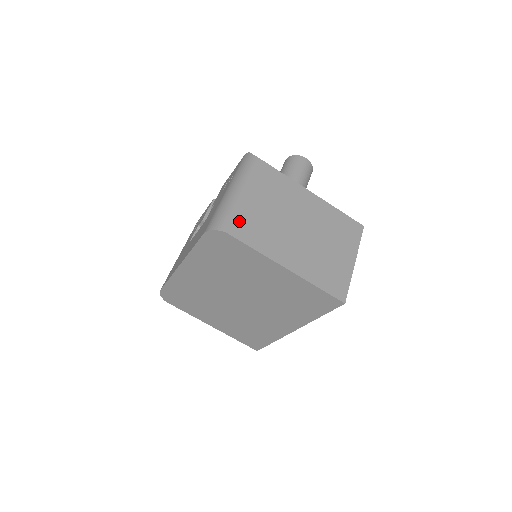
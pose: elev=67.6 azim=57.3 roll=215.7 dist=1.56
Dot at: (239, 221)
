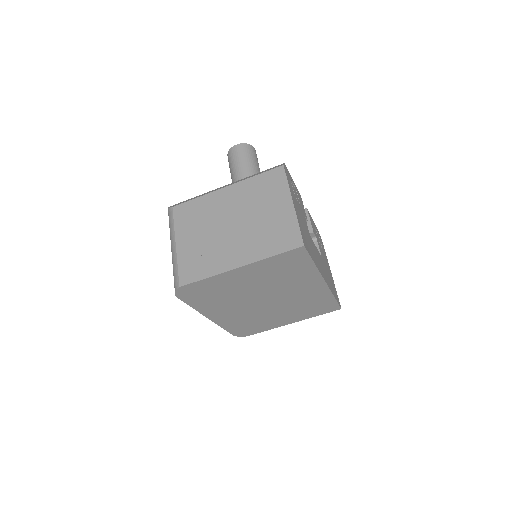
Dot at: (184, 269)
